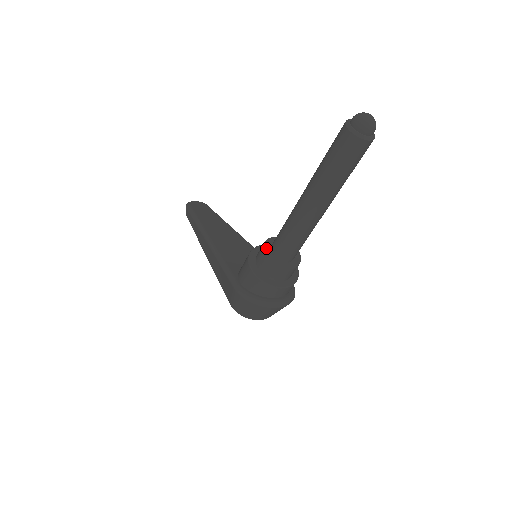
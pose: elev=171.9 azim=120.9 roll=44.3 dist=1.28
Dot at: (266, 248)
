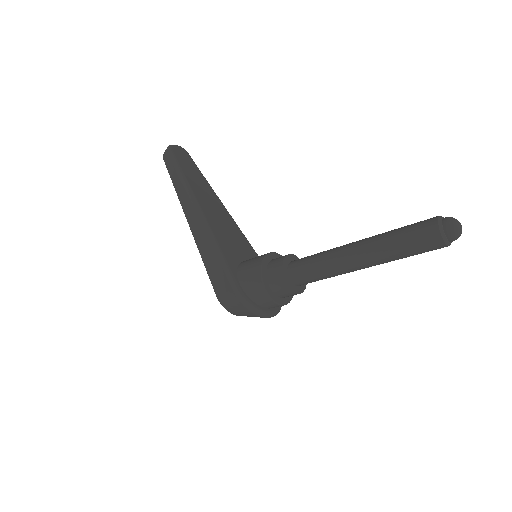
Dot at: (284, 268)
